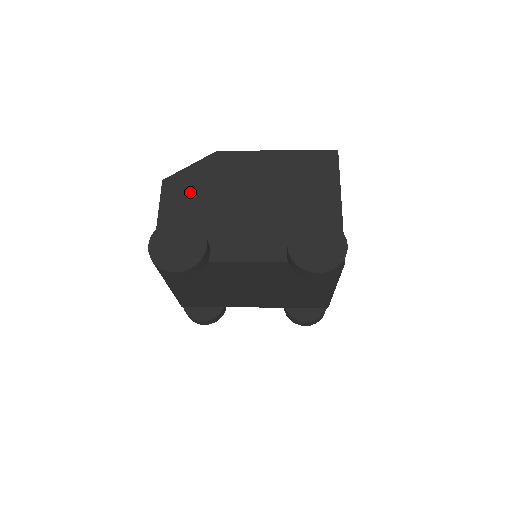
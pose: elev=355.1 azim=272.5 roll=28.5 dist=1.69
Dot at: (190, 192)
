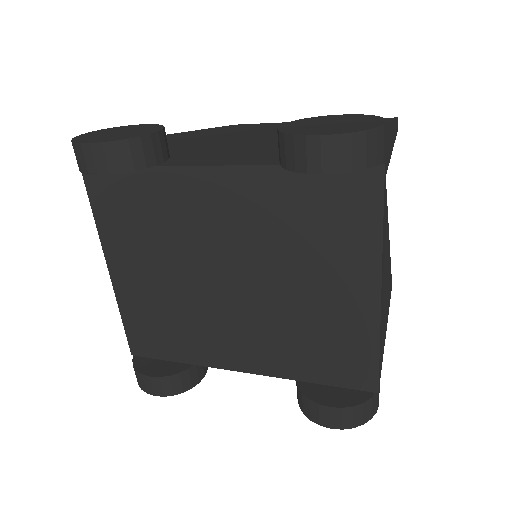
Dot at: (180, 139)
